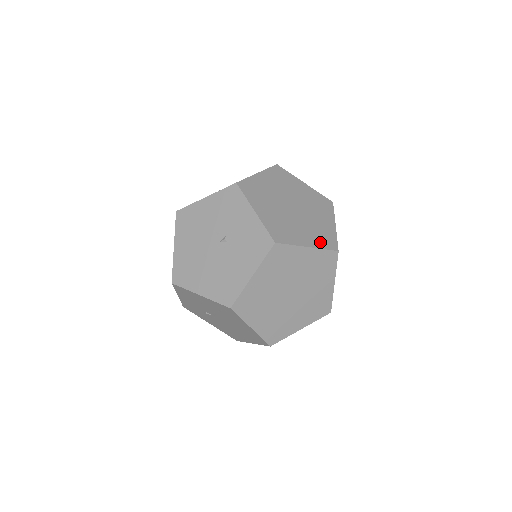
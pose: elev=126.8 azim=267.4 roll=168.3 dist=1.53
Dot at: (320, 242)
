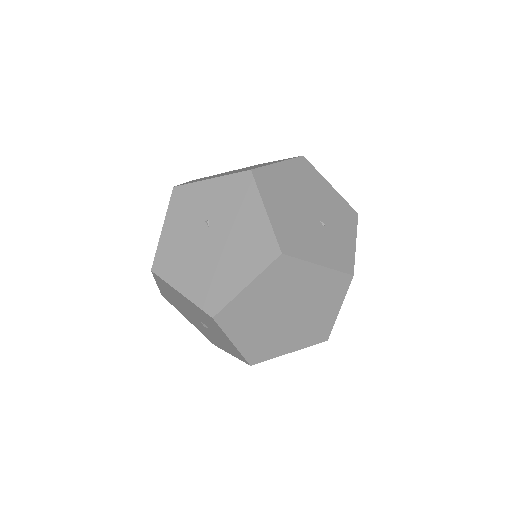
Dot at: (307, 341)
